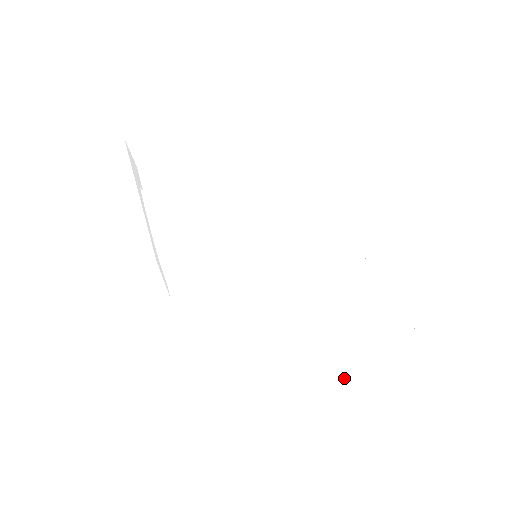
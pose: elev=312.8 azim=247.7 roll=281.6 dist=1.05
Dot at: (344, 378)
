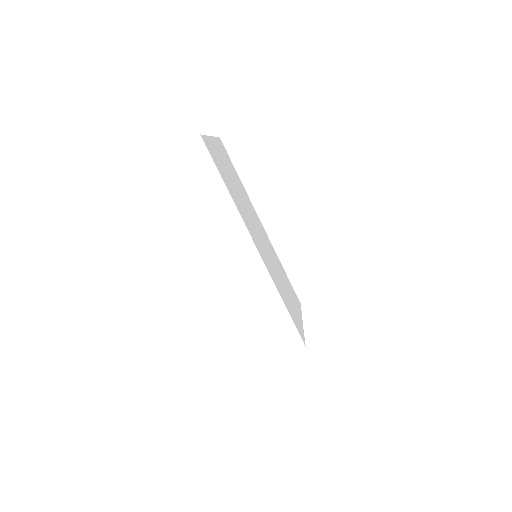
Dot at: occluded
